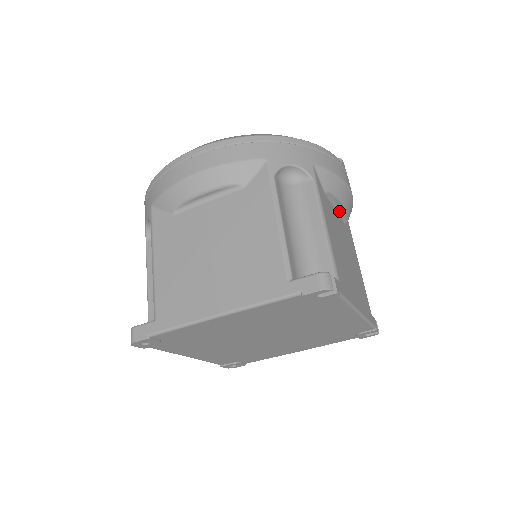
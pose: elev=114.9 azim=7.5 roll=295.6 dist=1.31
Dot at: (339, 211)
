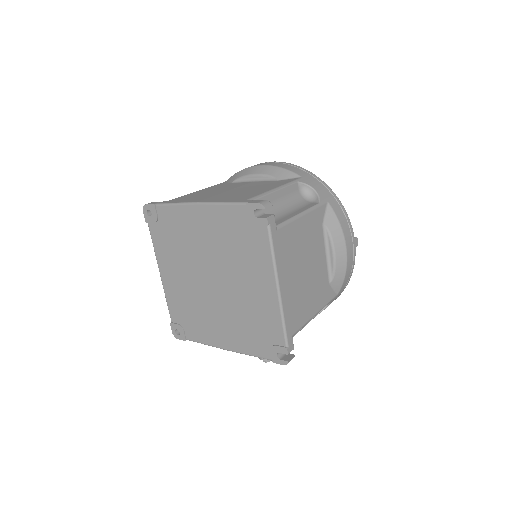
Dot at: (329, 259)
